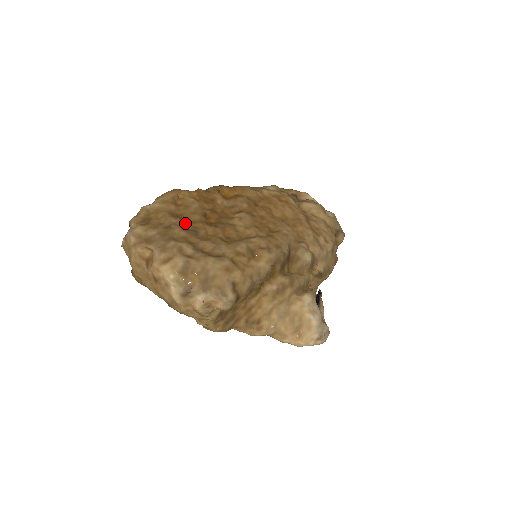
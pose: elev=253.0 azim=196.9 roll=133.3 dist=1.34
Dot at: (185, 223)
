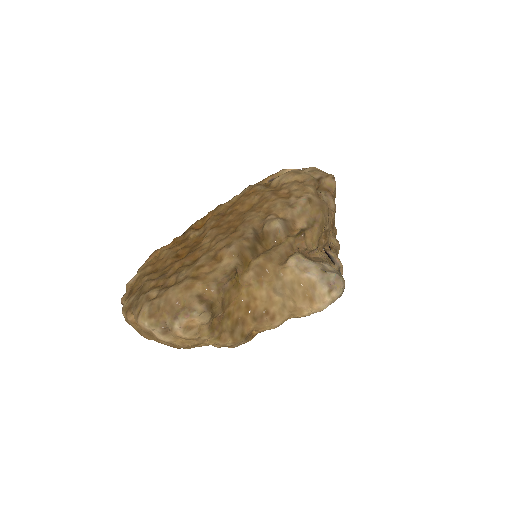
Dot at: (157, 274)
